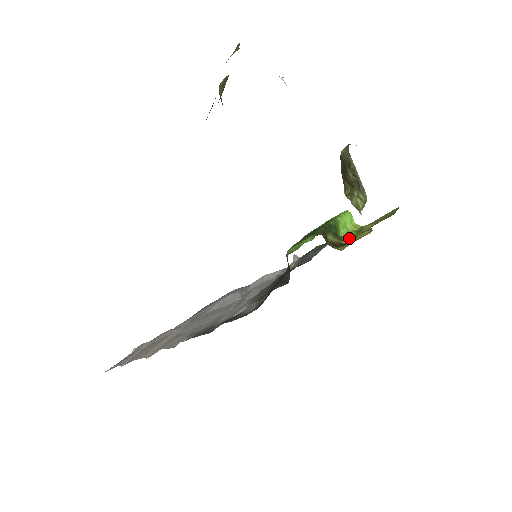
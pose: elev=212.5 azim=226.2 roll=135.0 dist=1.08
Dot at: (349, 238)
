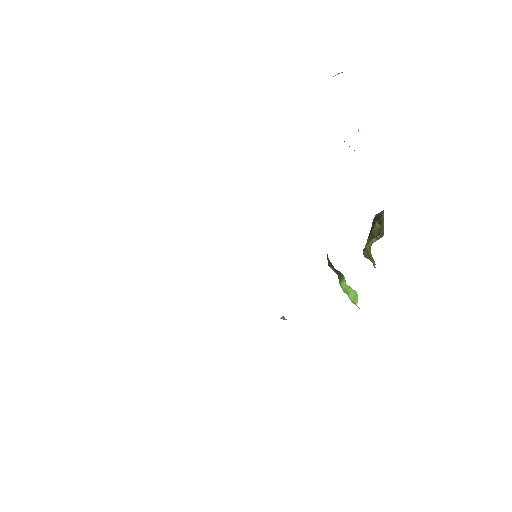
Dot at: occluded
